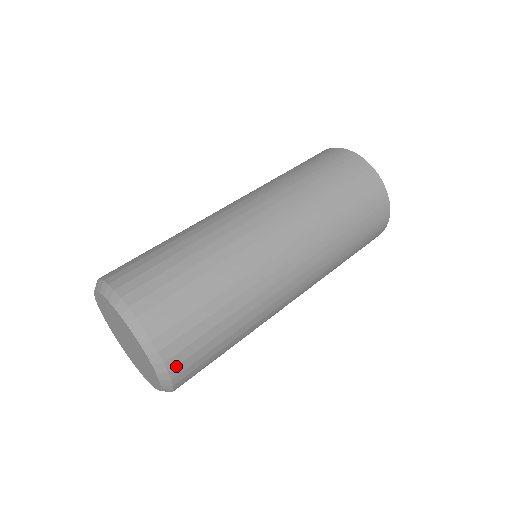
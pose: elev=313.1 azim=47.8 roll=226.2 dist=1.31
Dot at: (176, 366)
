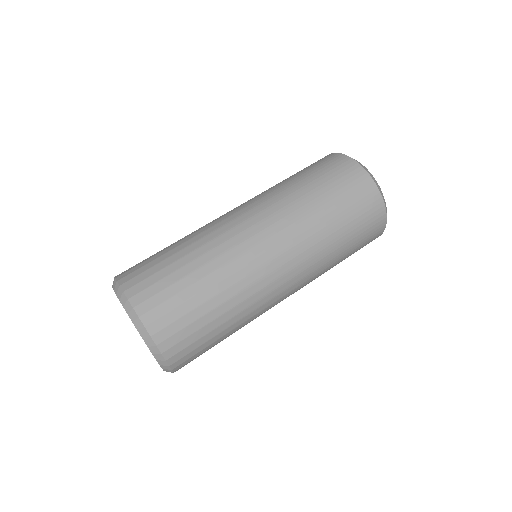
Dot at: (163, 341)
